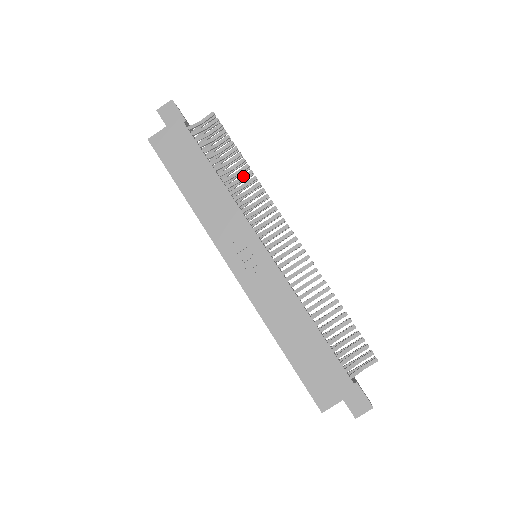
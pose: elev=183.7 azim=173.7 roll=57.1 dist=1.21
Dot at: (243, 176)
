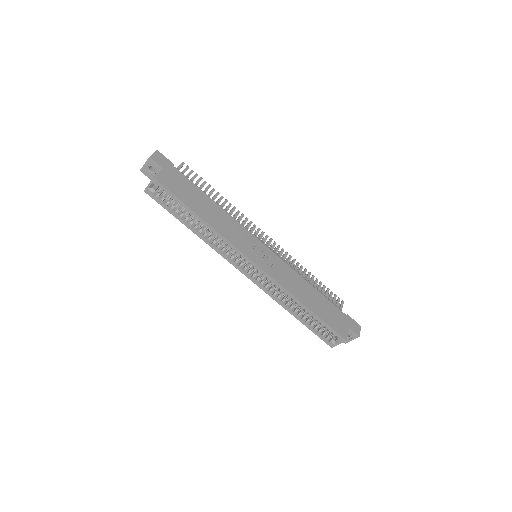
Dot at: (223, 203)
